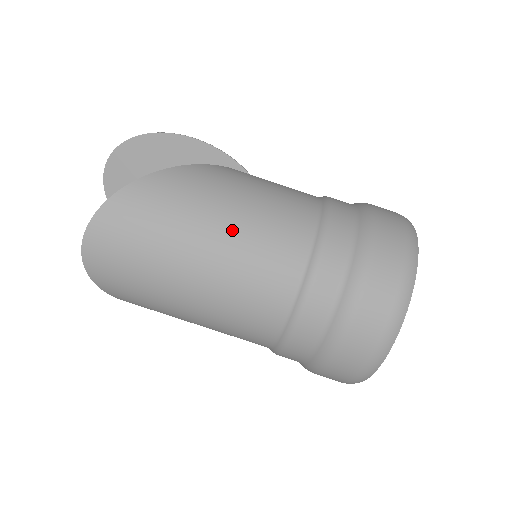
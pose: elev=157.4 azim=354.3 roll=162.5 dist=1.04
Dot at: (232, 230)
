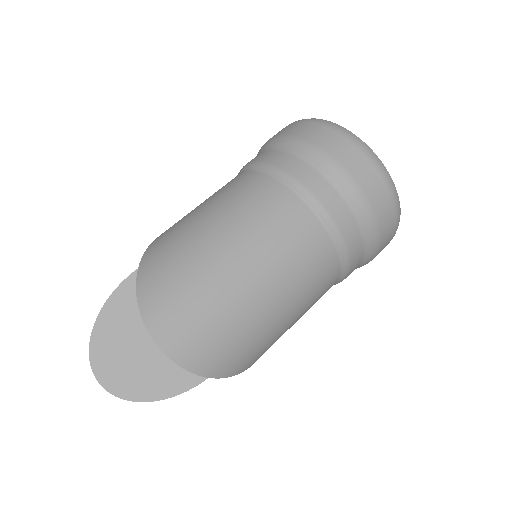
Dot at: (225, 221)
